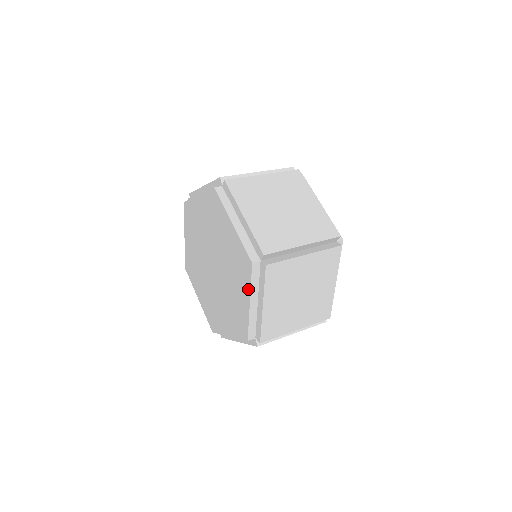
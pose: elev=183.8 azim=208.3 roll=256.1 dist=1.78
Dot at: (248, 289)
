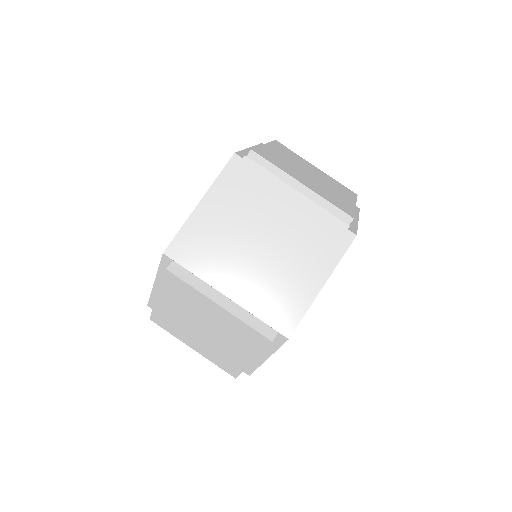
Dot at: (211, 187)
